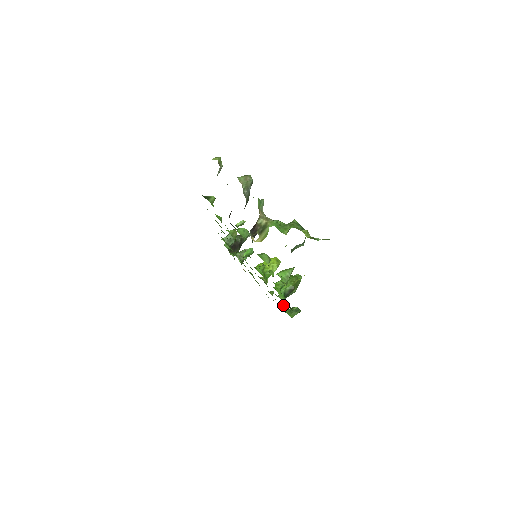
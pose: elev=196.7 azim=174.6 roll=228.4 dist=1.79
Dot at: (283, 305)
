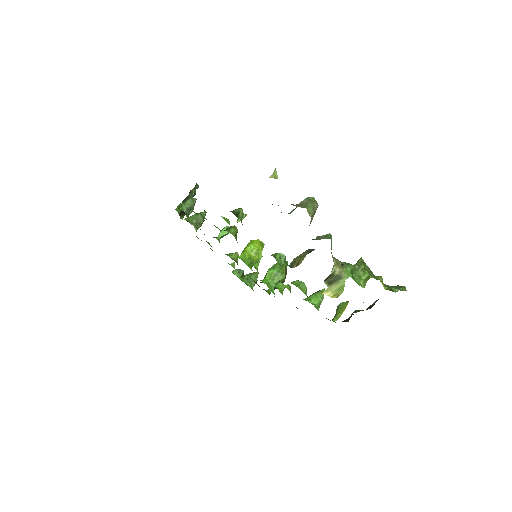
Dot at: (239, 273)
